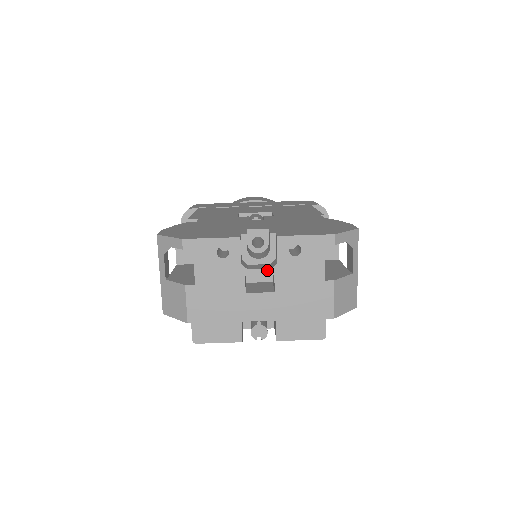
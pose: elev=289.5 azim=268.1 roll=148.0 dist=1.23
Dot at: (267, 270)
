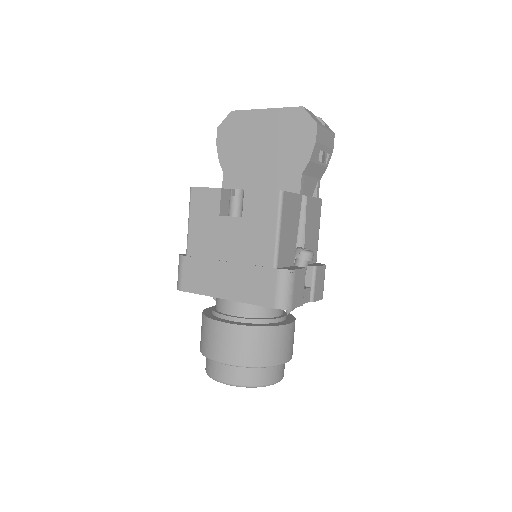
Dot at: occluded
